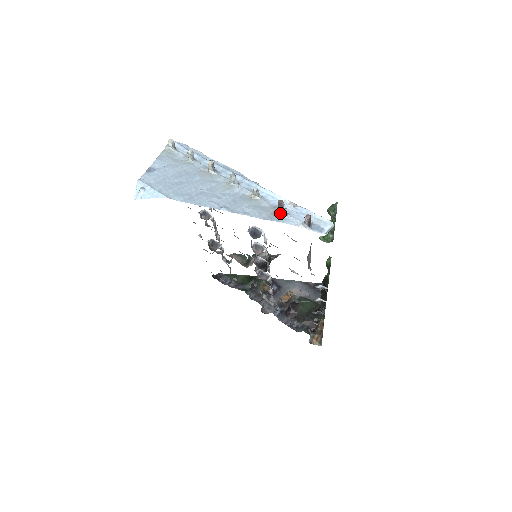
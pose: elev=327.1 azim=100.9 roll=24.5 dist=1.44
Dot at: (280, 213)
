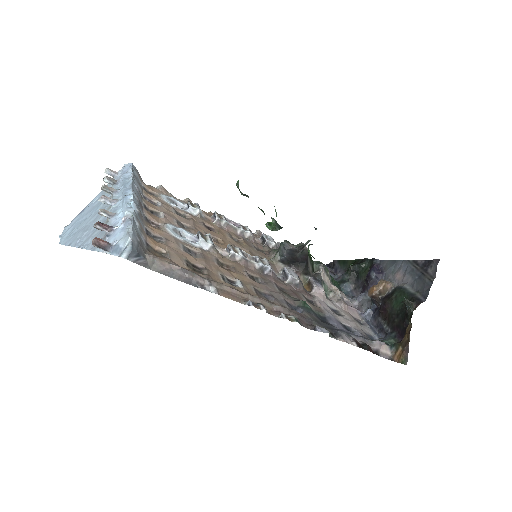
Dot at: occluded
